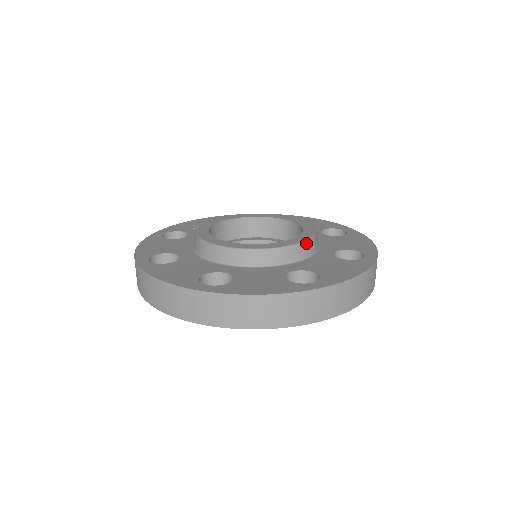
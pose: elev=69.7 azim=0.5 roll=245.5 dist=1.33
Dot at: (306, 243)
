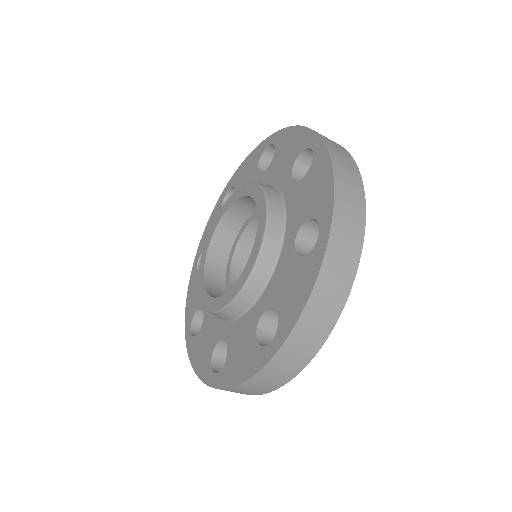
Dot at: (258, 262)
